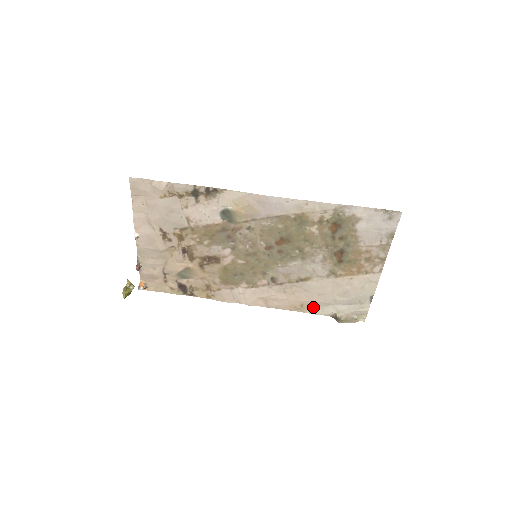
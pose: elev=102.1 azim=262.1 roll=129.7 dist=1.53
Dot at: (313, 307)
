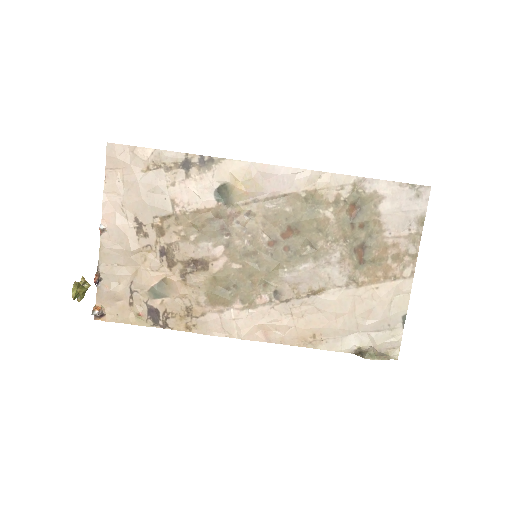
Dot at: (329, 338)
